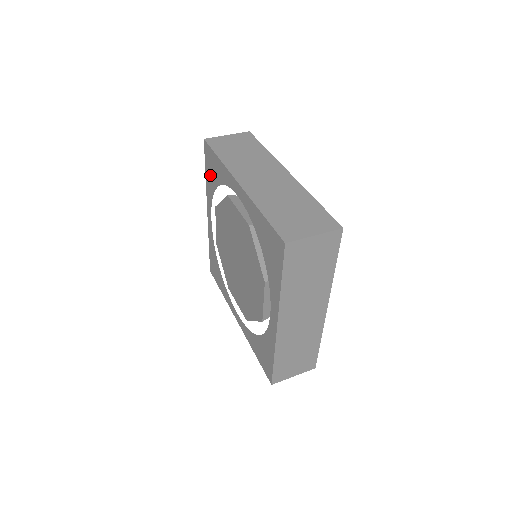
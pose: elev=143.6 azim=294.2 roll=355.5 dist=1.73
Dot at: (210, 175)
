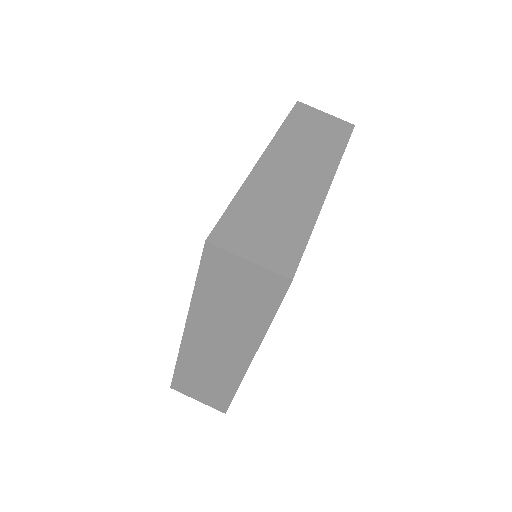
Dot at: occluded
